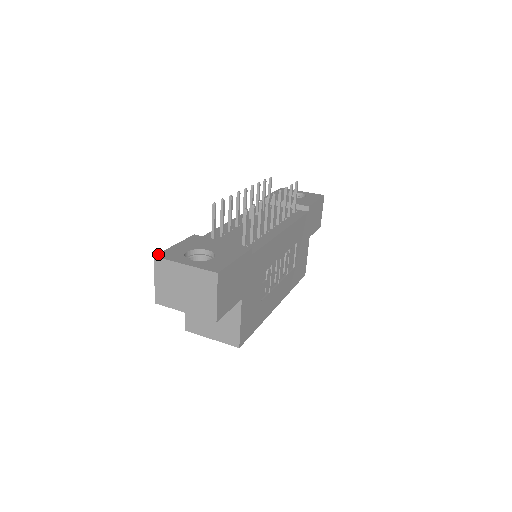
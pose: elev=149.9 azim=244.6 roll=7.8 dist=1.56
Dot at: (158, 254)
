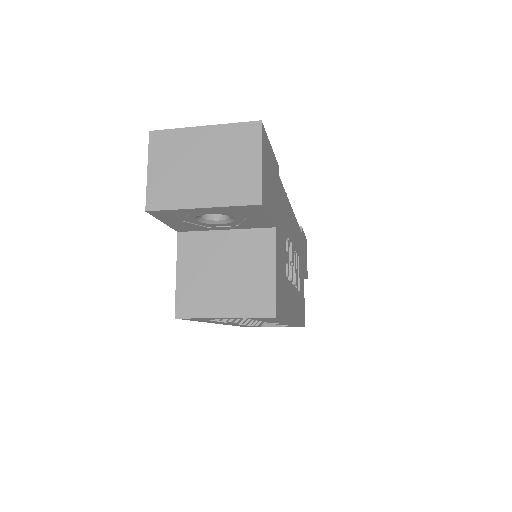
Dot at: (155, 134)
